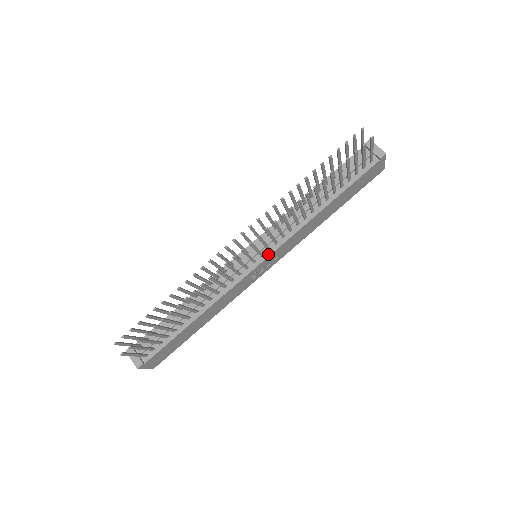
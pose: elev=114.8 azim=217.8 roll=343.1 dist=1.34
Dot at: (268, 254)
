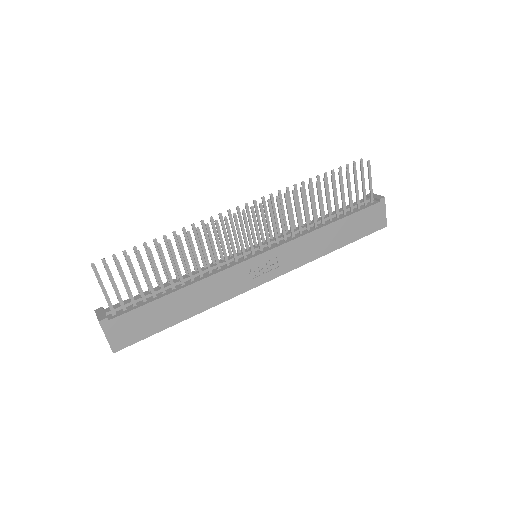
Dot at: (268, 249)
